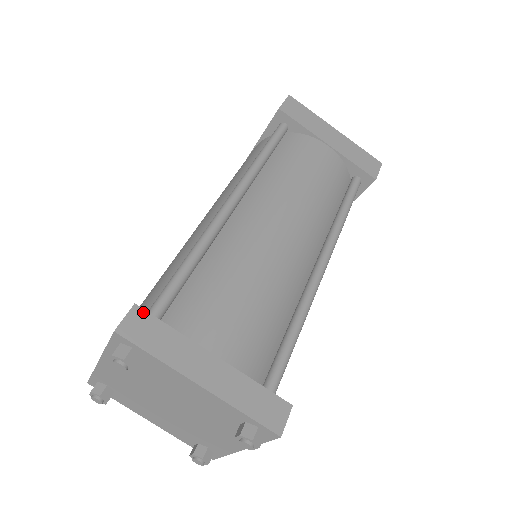
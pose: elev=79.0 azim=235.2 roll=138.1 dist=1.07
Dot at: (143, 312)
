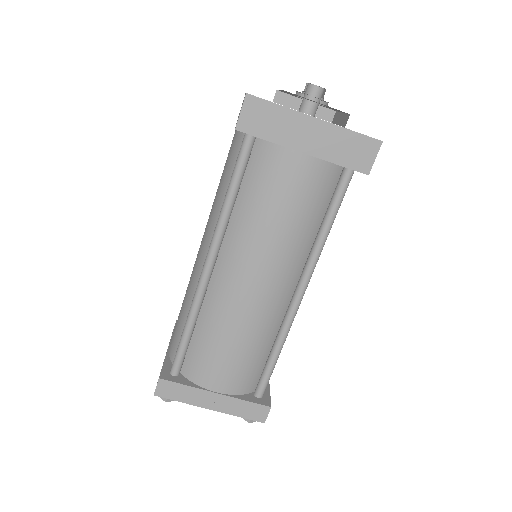
Dot at: (165, 381)
